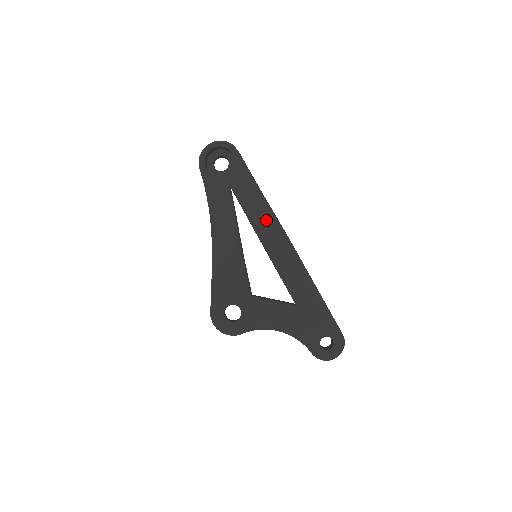
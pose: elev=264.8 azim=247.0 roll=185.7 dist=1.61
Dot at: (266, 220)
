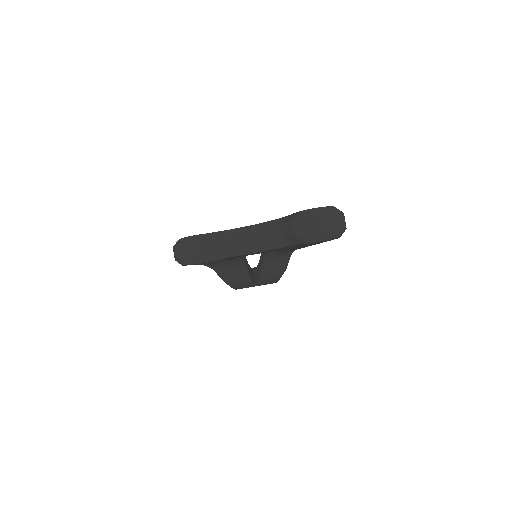
Dot at: occluded
